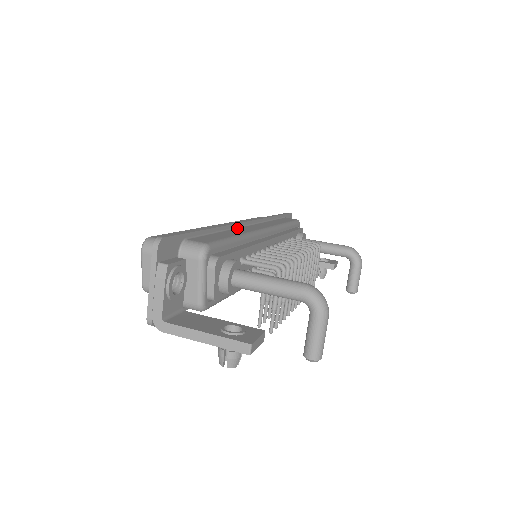
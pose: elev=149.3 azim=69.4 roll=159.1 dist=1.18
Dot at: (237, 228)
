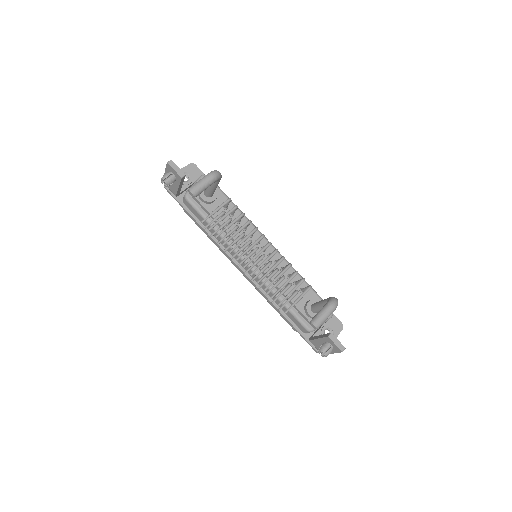
Dot at: occluded
